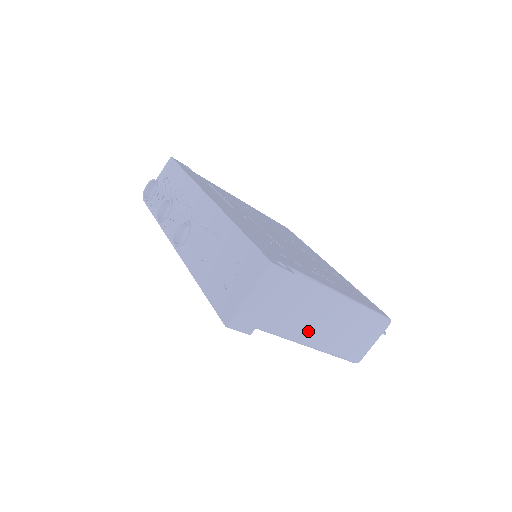
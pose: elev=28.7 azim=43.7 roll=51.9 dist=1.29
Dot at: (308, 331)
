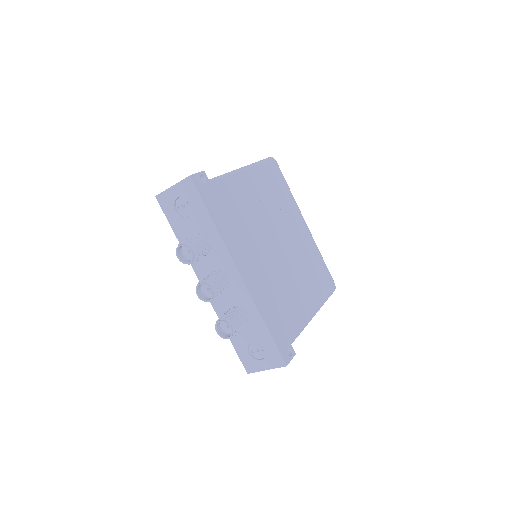
Dot at: occluded
